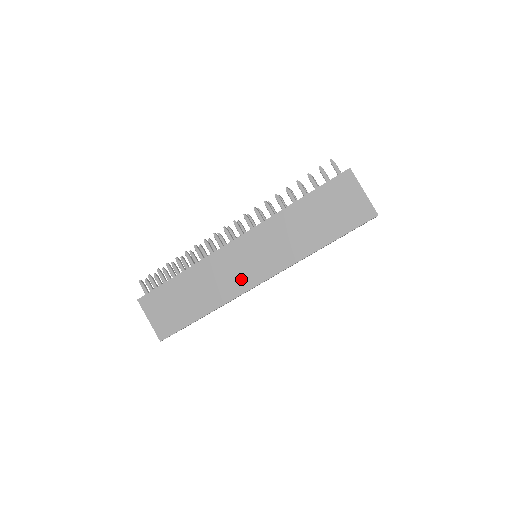
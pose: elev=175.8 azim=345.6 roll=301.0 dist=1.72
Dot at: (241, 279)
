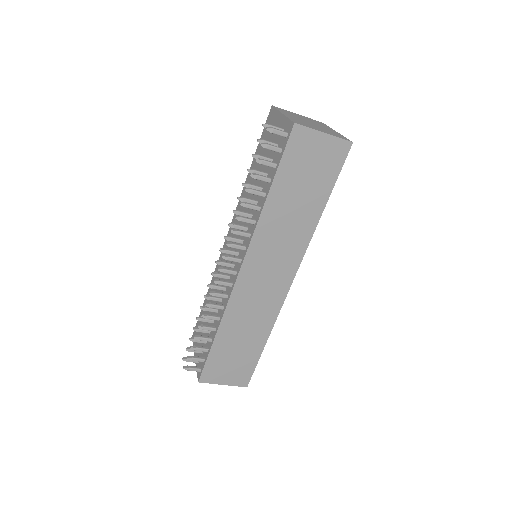
Dot at: (273, 293)
